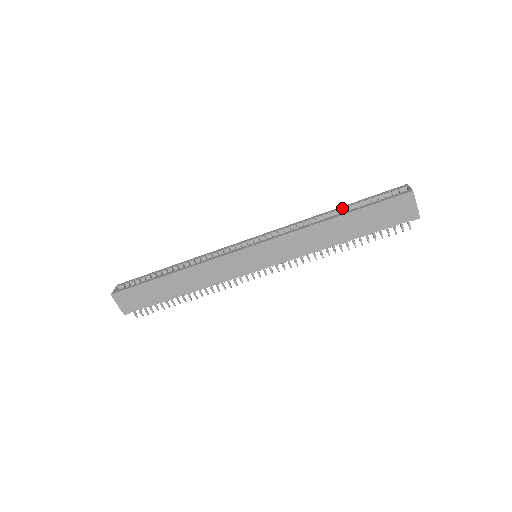
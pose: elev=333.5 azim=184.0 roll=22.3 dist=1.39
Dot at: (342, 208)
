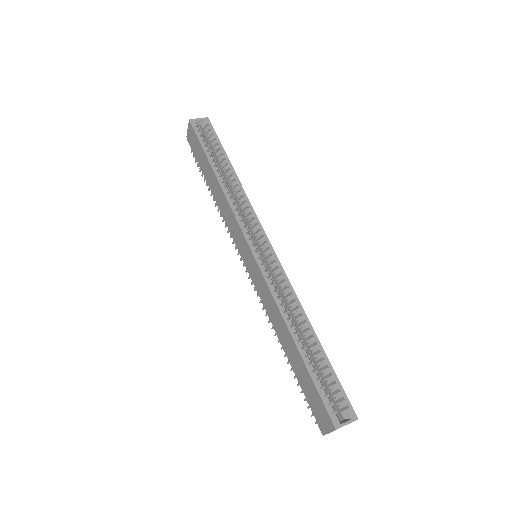
Dot at: (317, 343)
